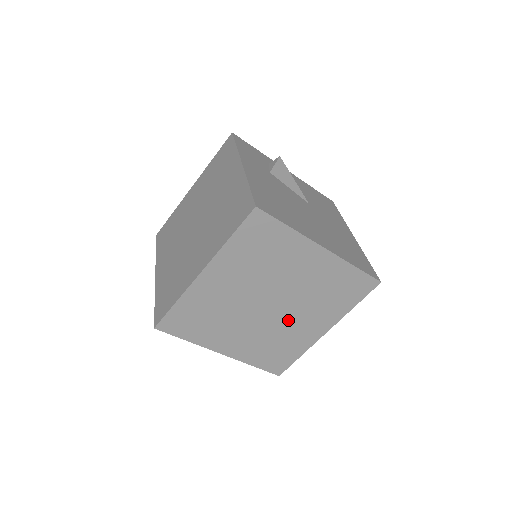
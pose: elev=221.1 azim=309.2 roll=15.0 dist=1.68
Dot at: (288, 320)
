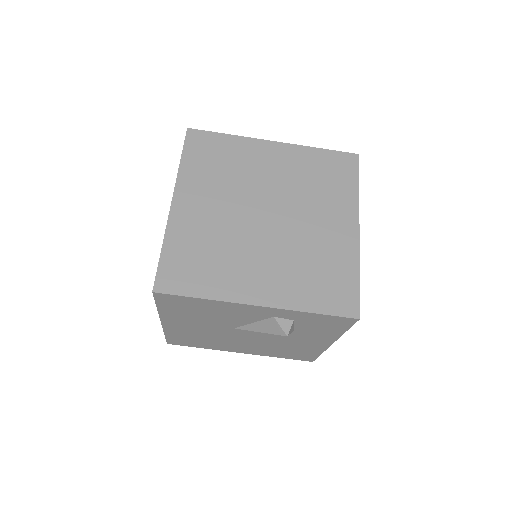
Dot at: (302, 228)
